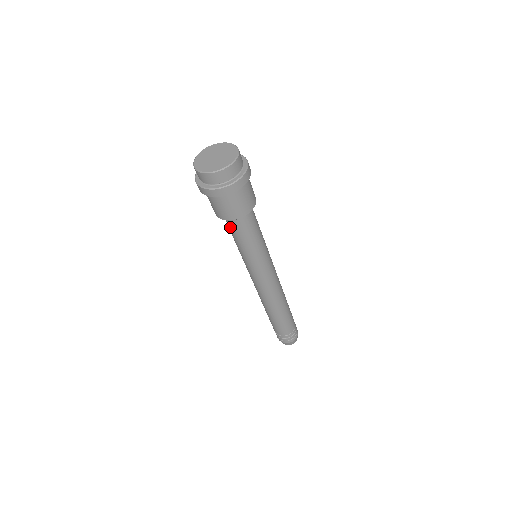
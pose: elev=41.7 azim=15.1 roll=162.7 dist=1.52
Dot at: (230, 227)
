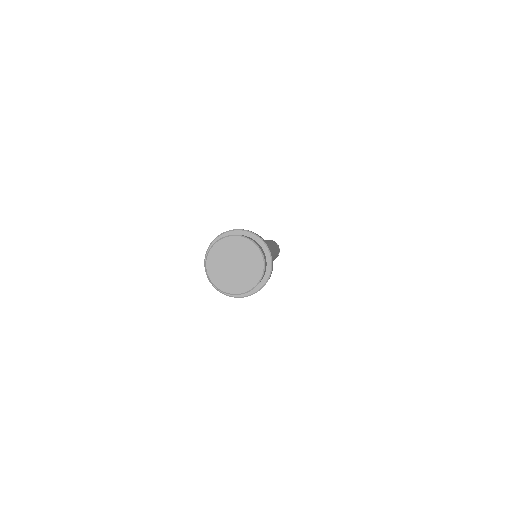
Dot at: occluded
